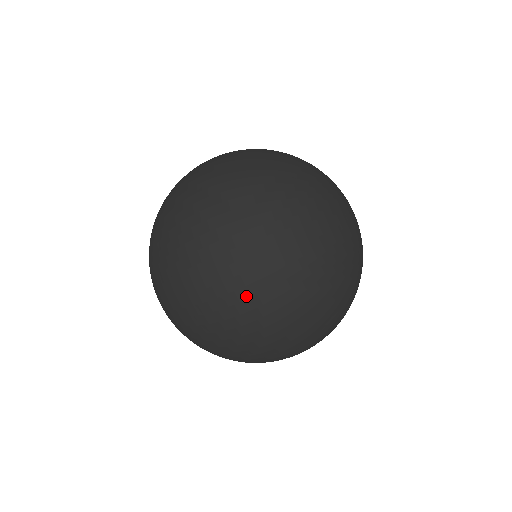
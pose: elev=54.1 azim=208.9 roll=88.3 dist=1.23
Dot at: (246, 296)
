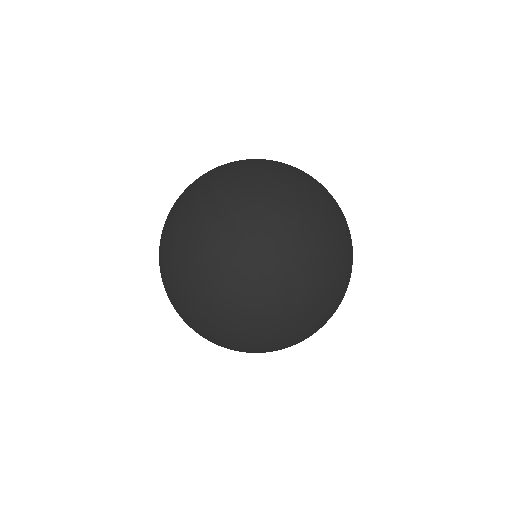
Dot at: (295, 224)
